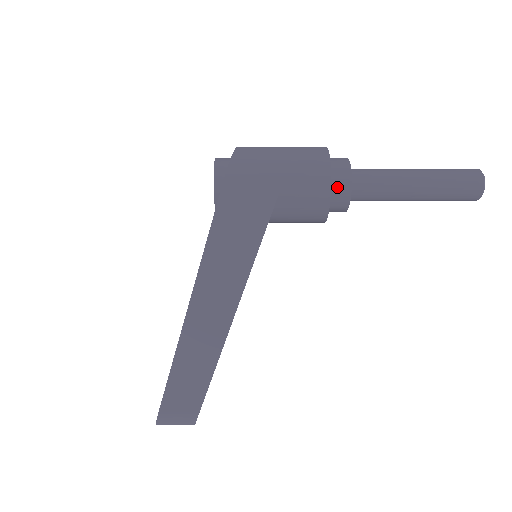
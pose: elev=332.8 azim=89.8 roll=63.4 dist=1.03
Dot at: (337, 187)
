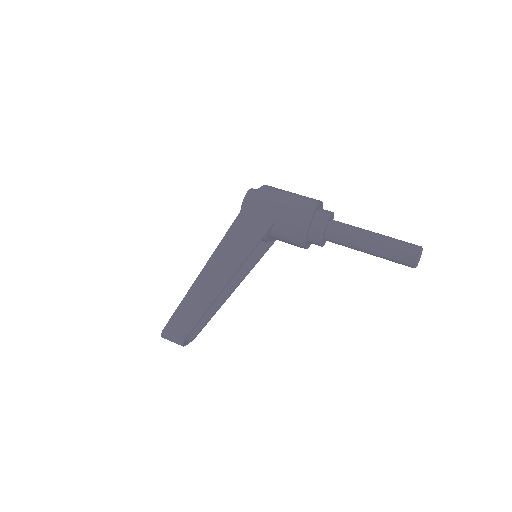
Dot at: (315, 227)
